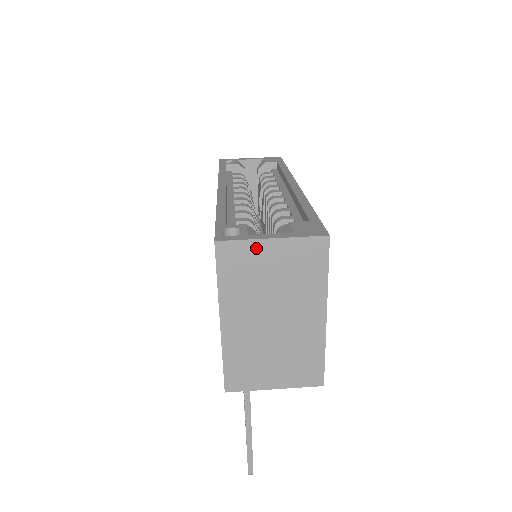
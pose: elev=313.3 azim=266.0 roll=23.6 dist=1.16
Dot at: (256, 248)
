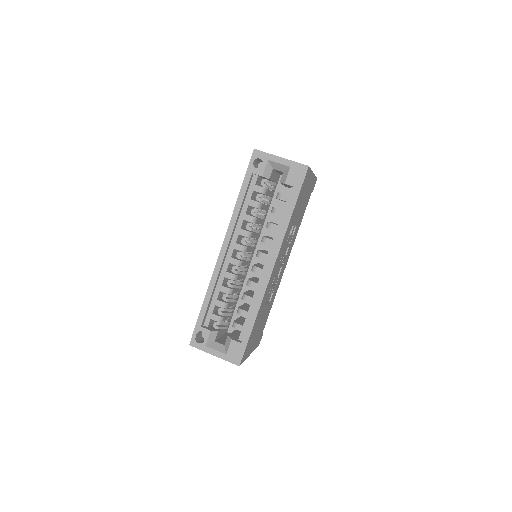
Dot at: (208, 351)
